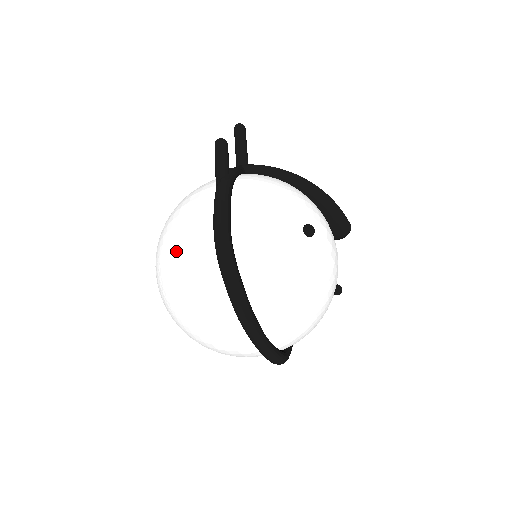
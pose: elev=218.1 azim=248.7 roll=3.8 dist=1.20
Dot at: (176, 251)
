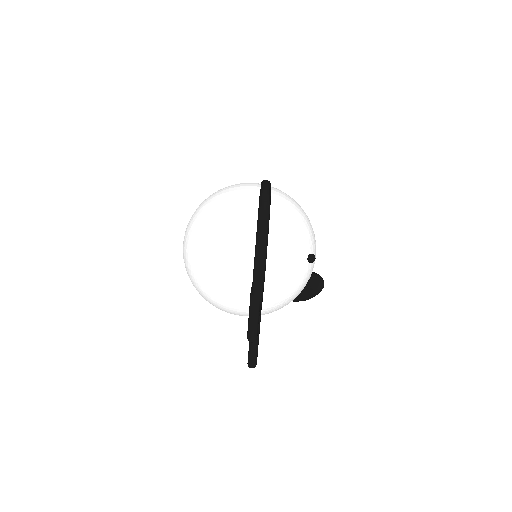
Dot at: occluded
